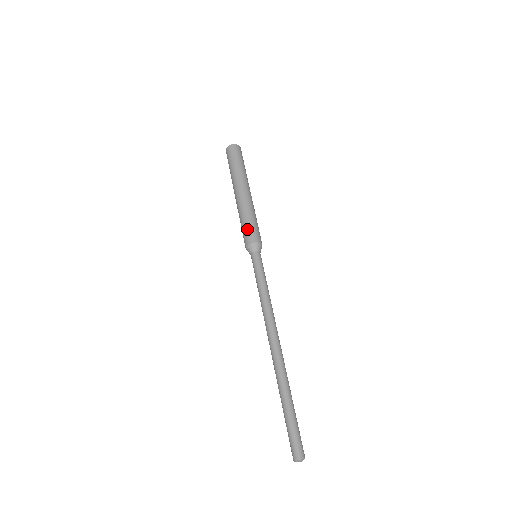
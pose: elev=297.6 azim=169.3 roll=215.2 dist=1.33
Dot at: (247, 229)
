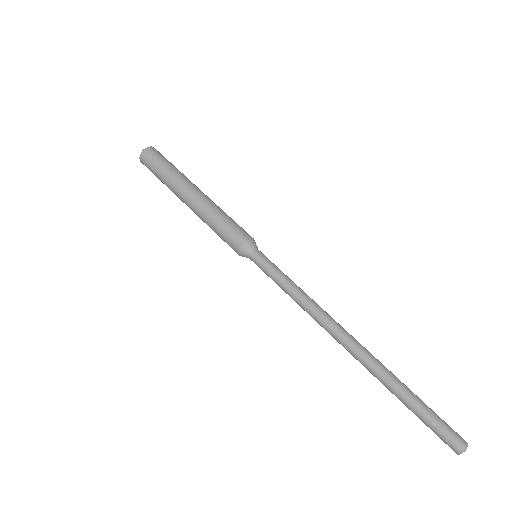
Dot at: (223, 240)
